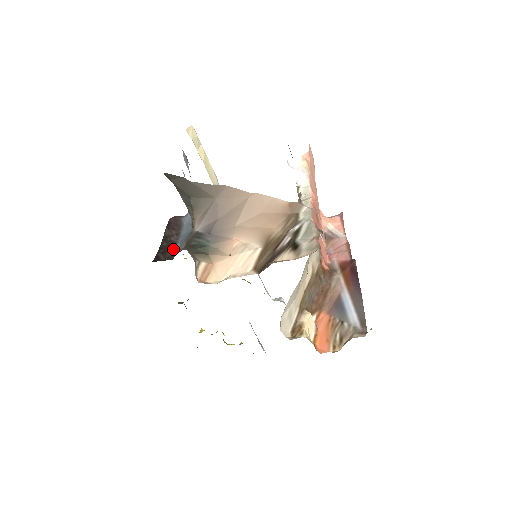
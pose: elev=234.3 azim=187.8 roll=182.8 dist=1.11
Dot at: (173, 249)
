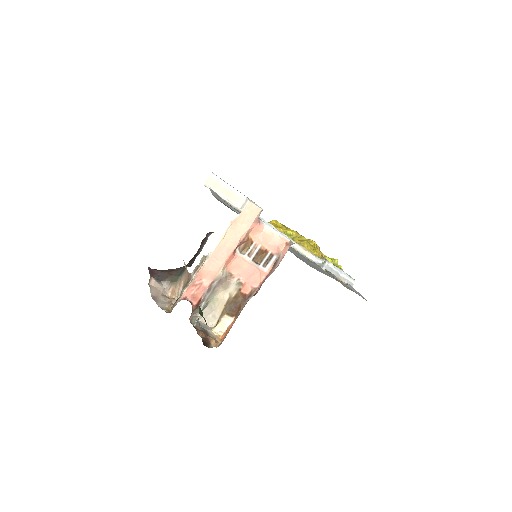
Dot at: occluded
